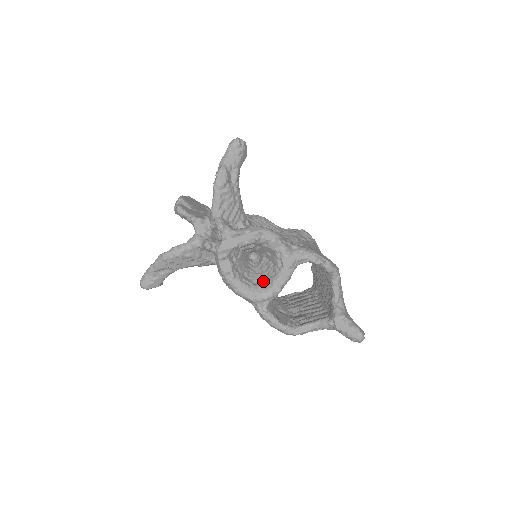
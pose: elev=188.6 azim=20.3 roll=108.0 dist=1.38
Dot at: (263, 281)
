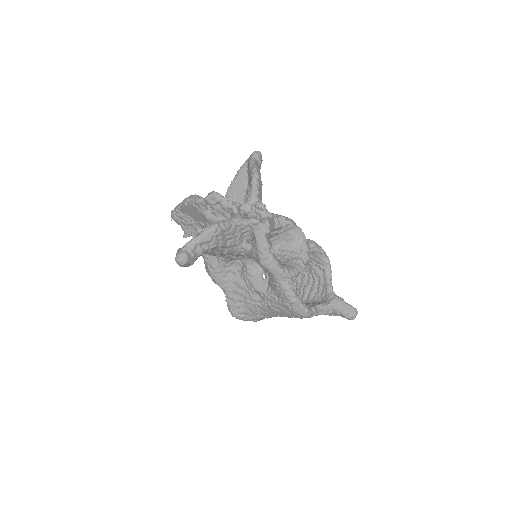
Dot at: (287, 263)
